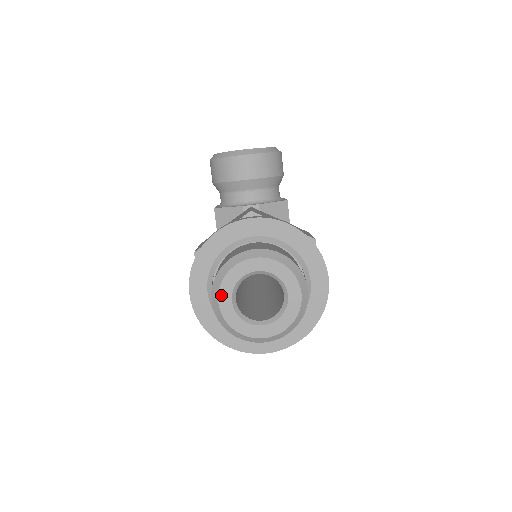
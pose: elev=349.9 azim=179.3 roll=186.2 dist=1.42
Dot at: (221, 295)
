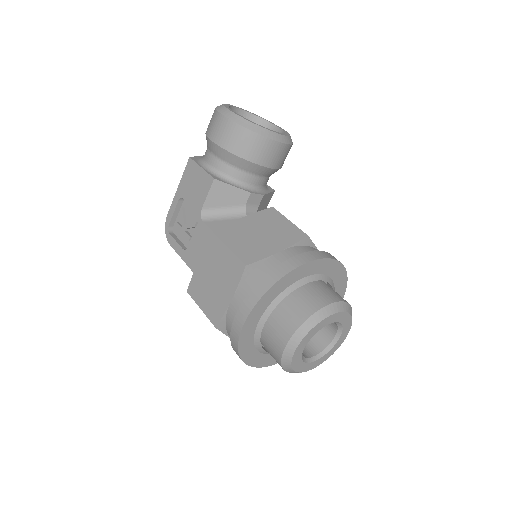
Dot at: (303, 341)
